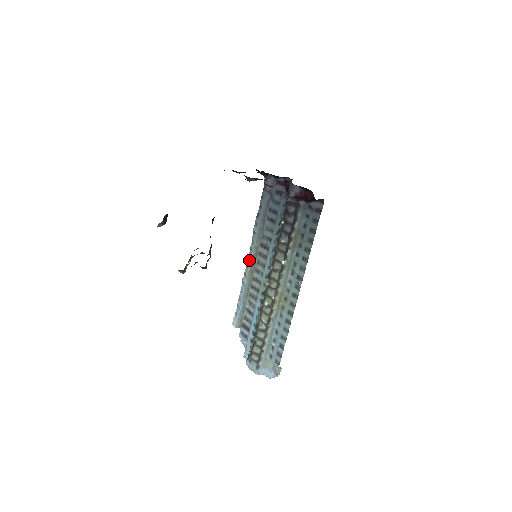
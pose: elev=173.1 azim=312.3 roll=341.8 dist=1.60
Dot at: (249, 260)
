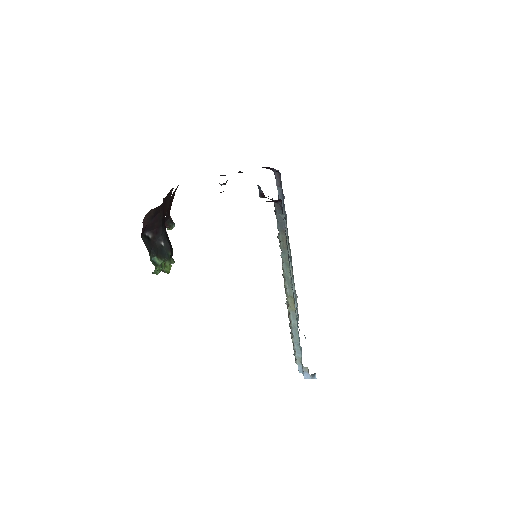
Dot at: occluded
